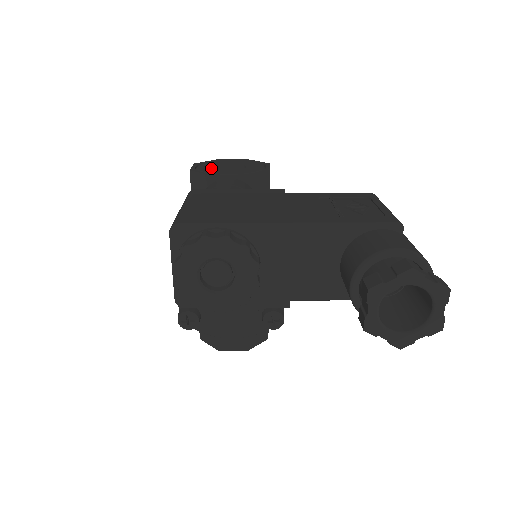
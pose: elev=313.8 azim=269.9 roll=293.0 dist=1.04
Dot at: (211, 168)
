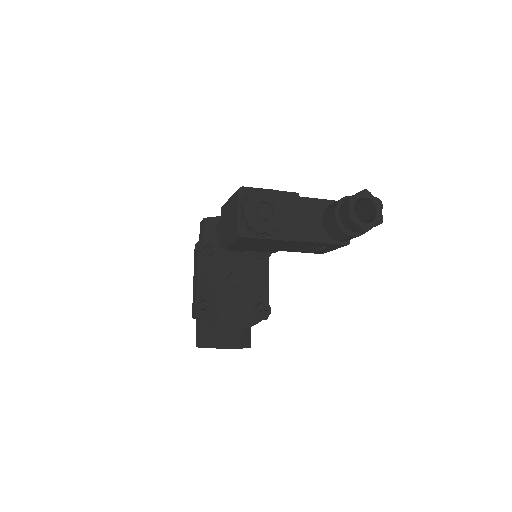
Dot at: occluded
